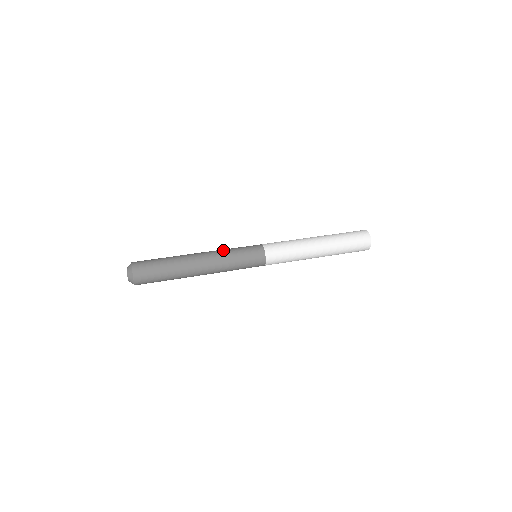
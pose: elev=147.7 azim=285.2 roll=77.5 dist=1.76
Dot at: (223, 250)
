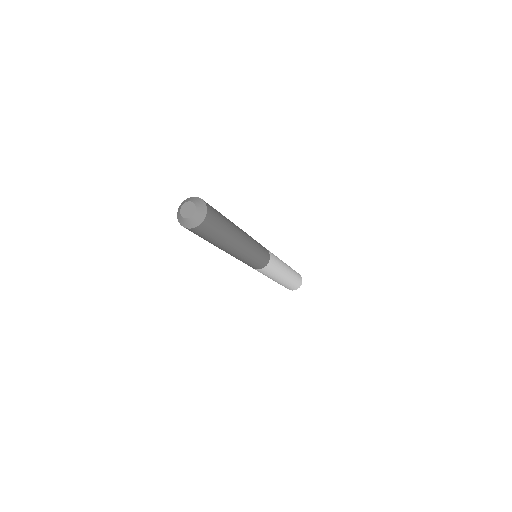
Dot at: occluded
